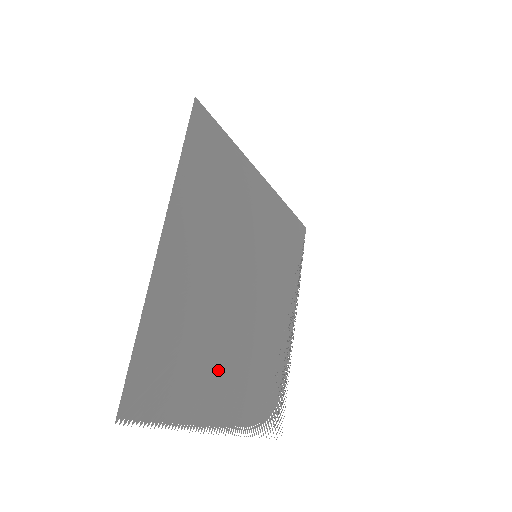
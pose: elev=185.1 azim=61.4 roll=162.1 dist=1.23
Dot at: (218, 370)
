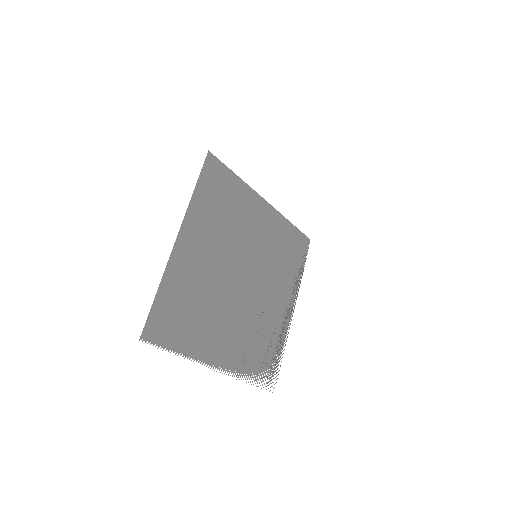
Dot at: (217, 328)
